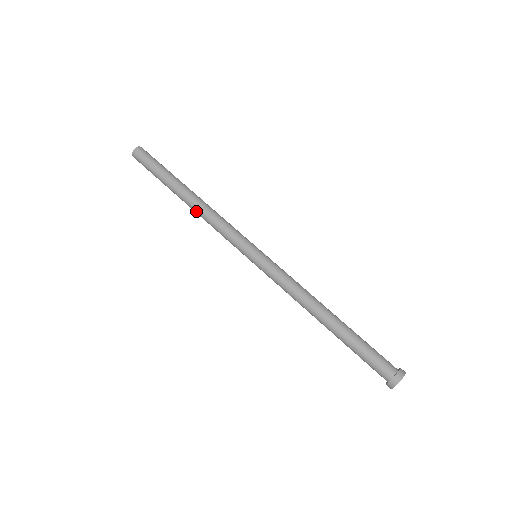
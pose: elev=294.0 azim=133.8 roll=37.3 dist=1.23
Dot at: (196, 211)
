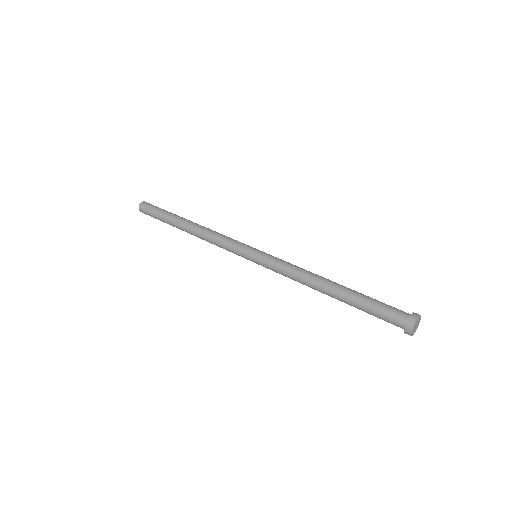
Dot at: (197, 233)
